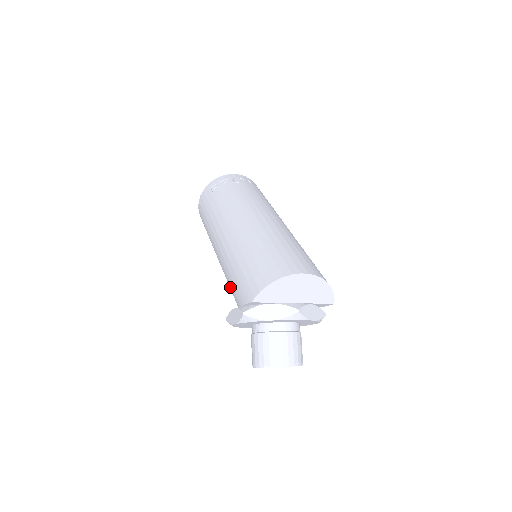
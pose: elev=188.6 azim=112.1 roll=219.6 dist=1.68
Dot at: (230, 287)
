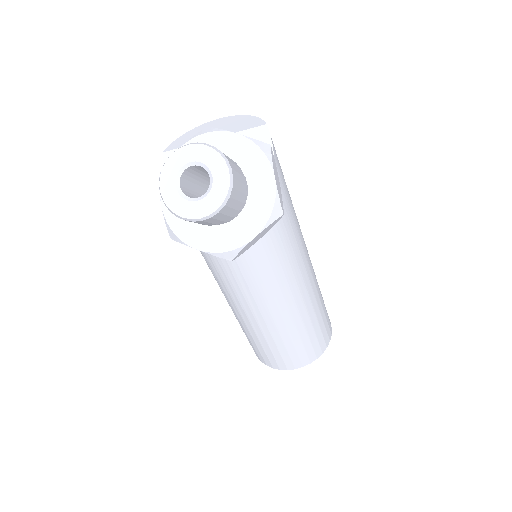
Dot at: occluded
